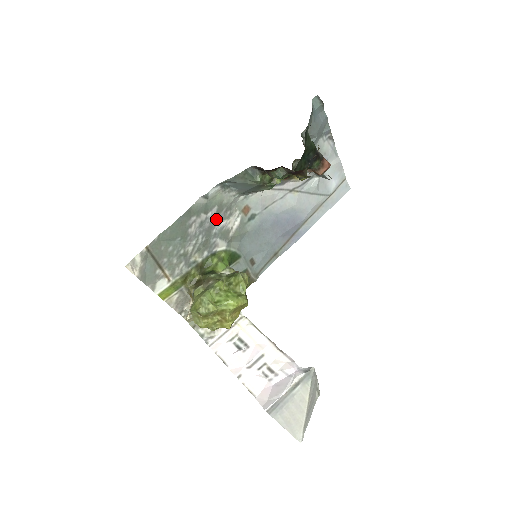
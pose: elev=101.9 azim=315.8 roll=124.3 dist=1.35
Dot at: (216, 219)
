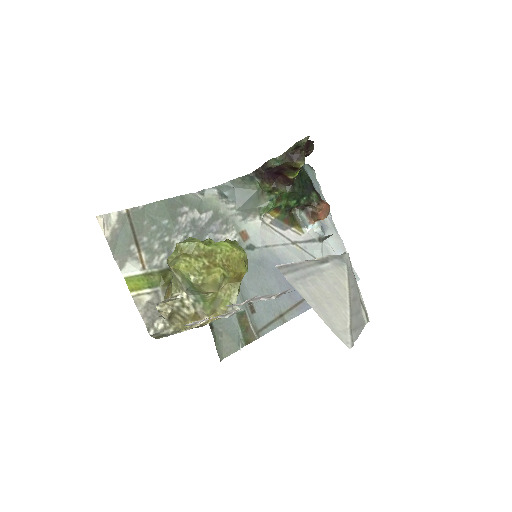
Dot at: (210, 226)
